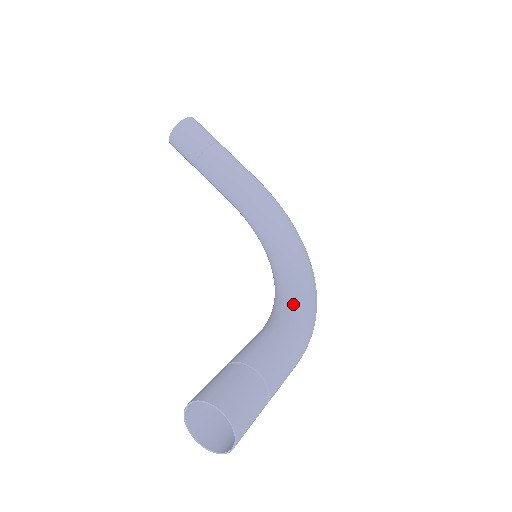
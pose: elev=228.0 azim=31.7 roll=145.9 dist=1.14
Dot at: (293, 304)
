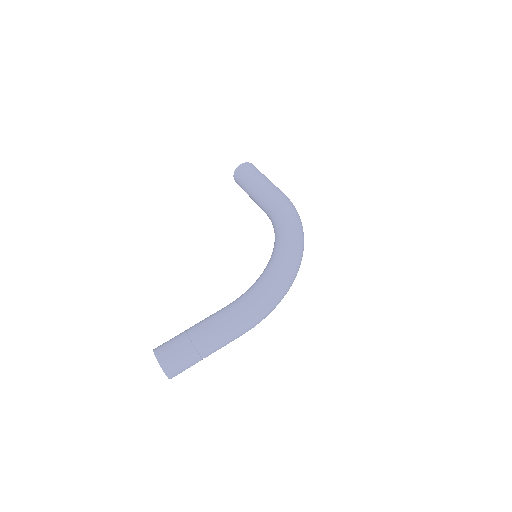
Dot at: (250, 289)
